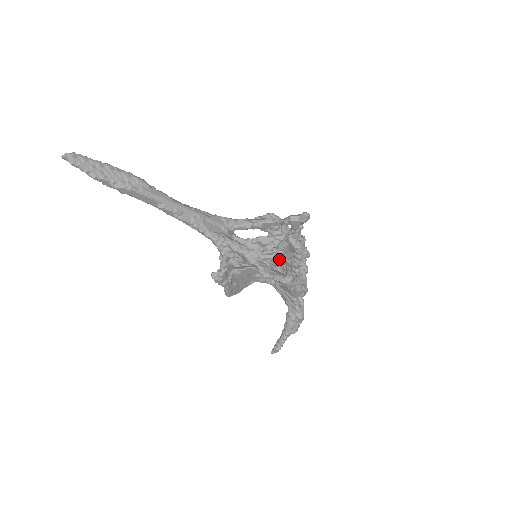
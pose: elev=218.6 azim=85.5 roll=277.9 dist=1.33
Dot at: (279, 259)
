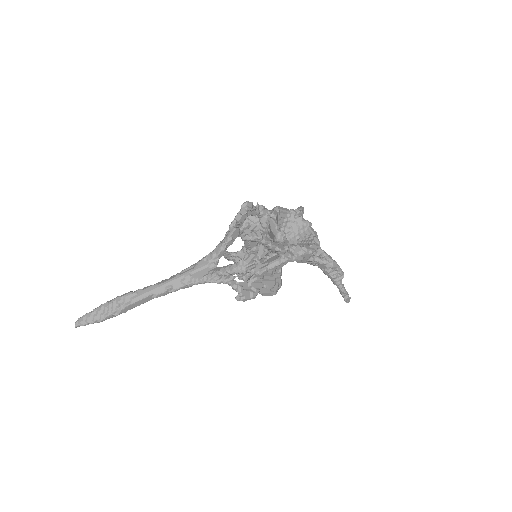
Dot at: occluded
